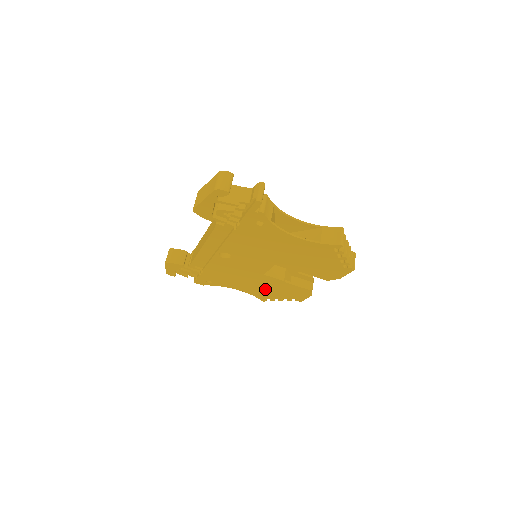
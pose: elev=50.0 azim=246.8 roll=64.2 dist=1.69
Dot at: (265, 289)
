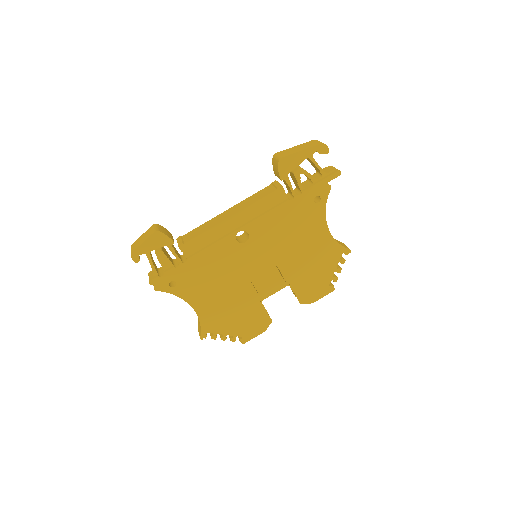
Dot at: (227, 311)
